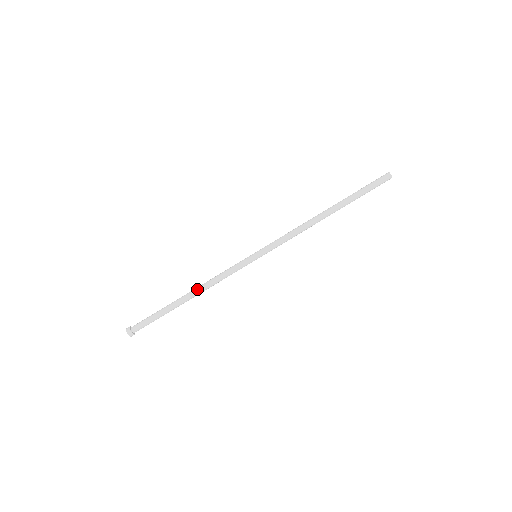
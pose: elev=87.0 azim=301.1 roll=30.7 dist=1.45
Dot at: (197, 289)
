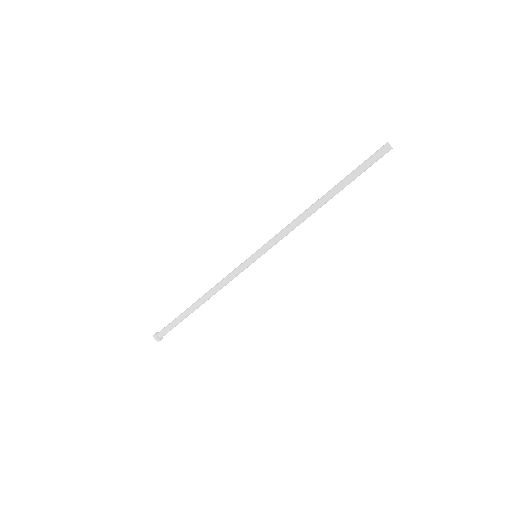
Dot at: (207, 296)
